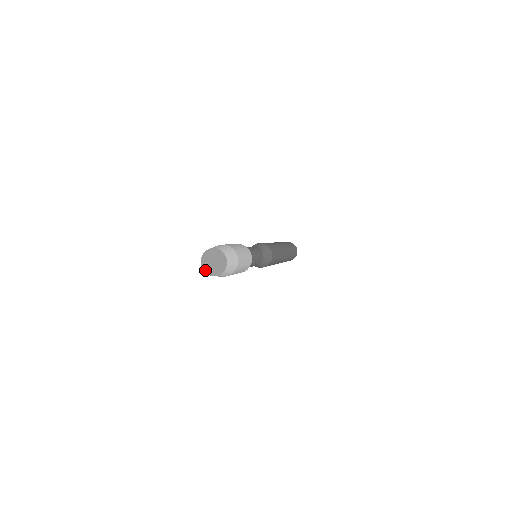
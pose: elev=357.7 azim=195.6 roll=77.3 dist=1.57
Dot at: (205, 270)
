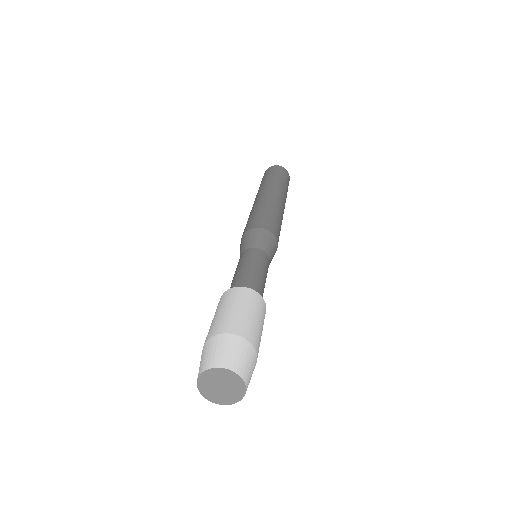
Dot at: (202, 391)
